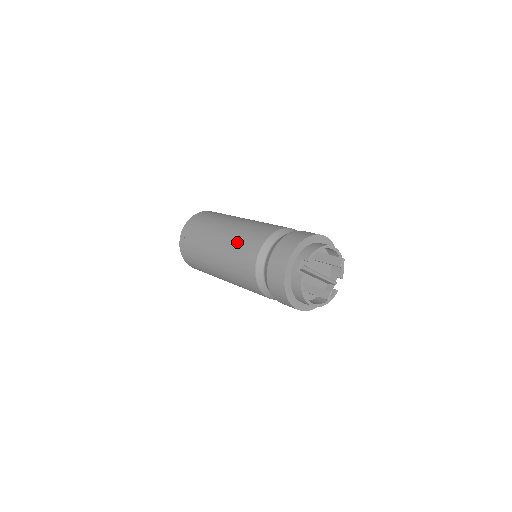
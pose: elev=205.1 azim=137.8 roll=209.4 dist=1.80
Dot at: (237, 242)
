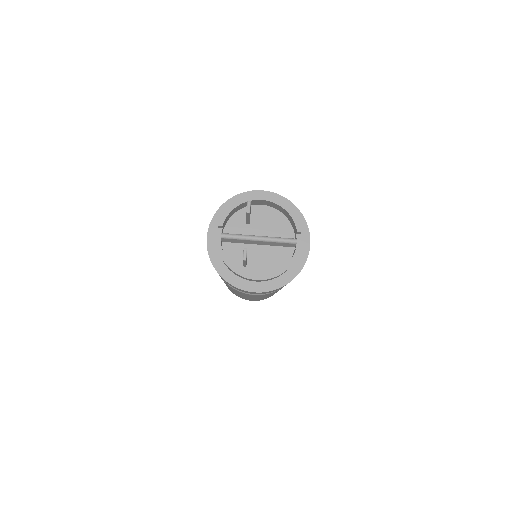
Dot at: occluded
